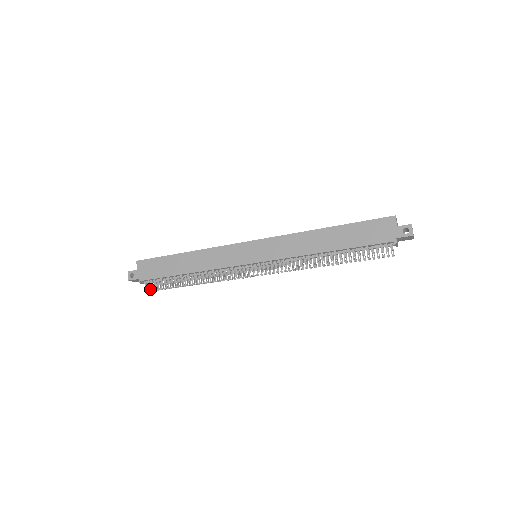
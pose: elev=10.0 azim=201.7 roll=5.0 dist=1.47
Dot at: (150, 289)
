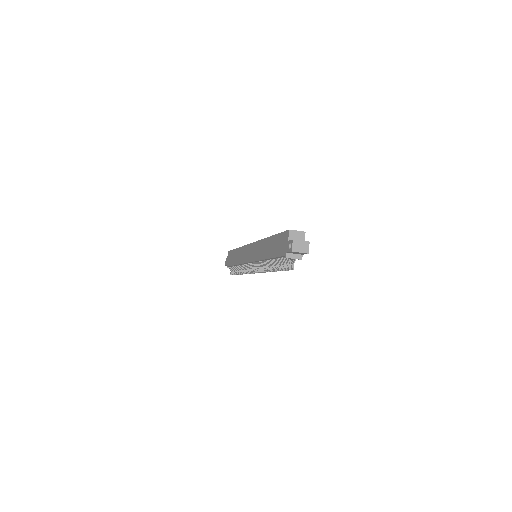
Dot at: (231, 273)
